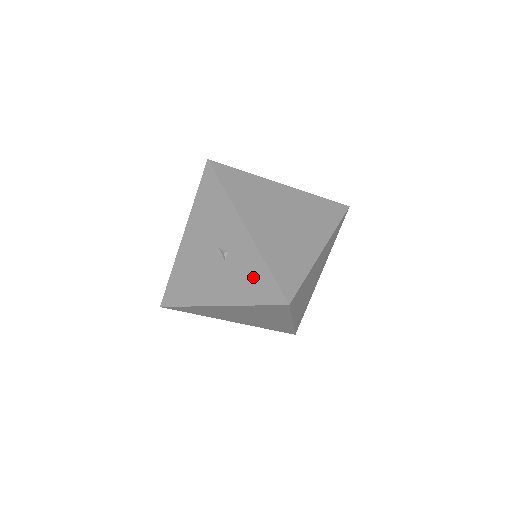
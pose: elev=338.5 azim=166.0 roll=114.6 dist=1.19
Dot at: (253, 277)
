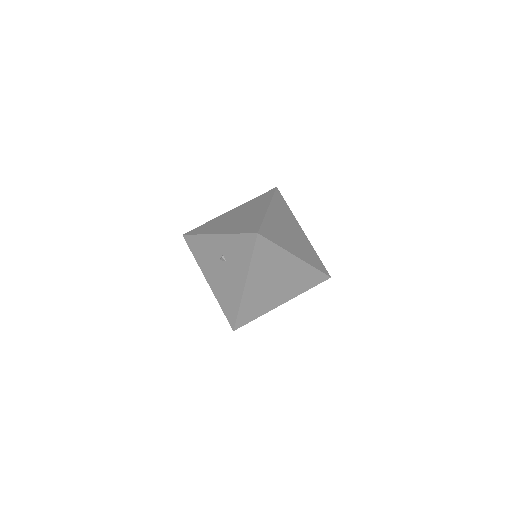
Dot at: (239, 248)
